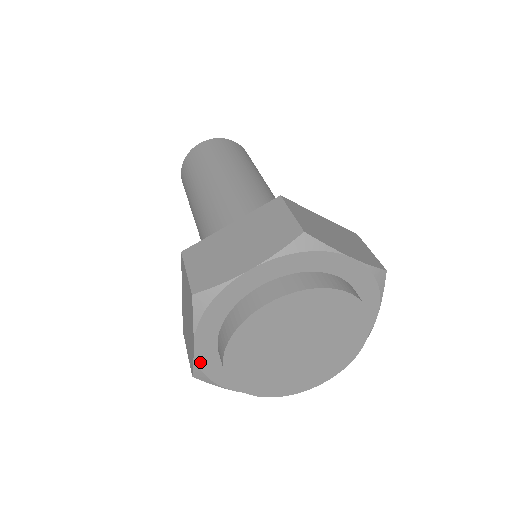
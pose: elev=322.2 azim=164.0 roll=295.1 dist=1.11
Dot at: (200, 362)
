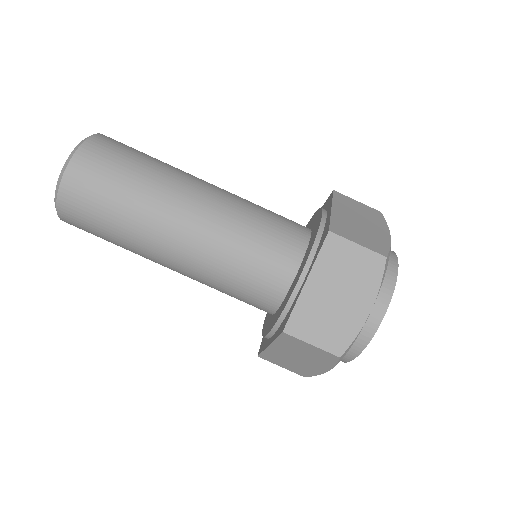
Dot at: occluded
